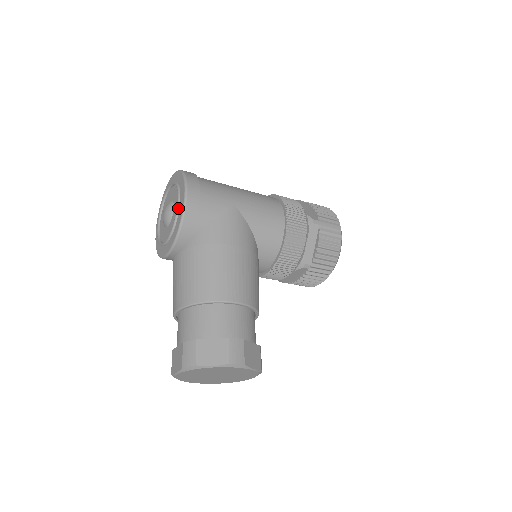
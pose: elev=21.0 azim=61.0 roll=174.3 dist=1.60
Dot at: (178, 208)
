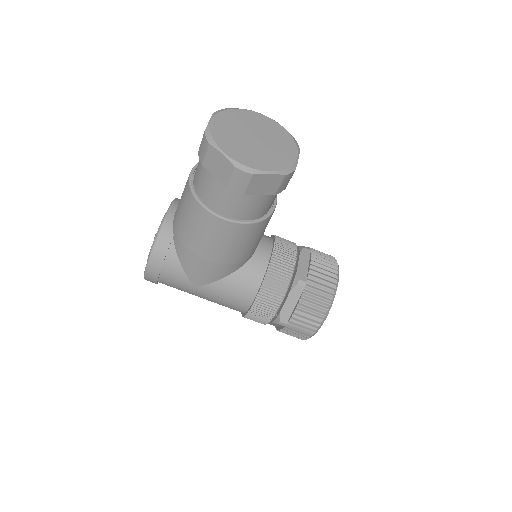
Dot at: occluded
